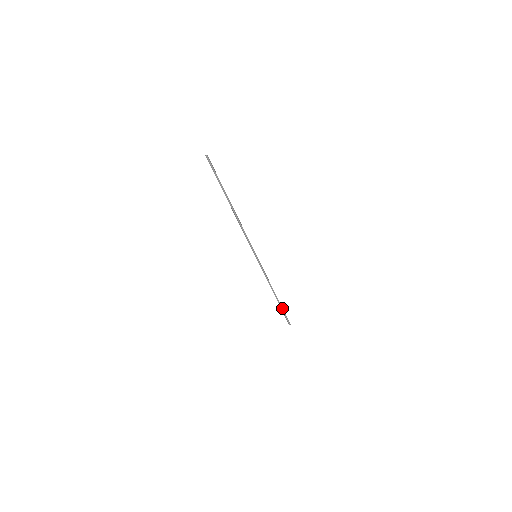
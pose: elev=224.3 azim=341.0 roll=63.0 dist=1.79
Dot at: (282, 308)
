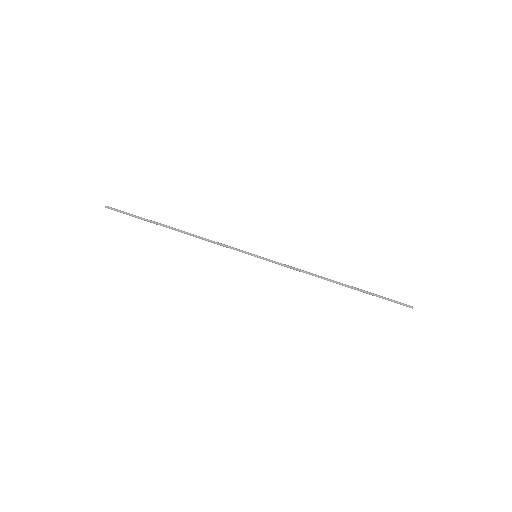
Dot at: (369, 293)
